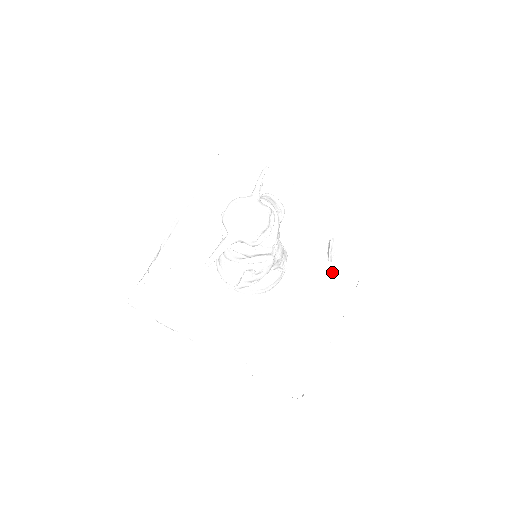
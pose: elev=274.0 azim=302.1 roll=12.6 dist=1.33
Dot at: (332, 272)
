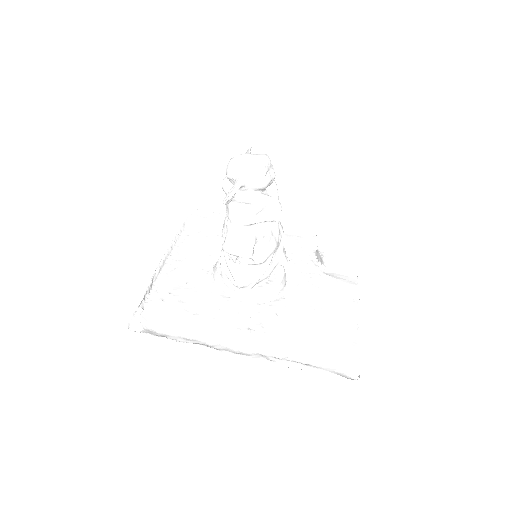
Dot at: (330, 275)
